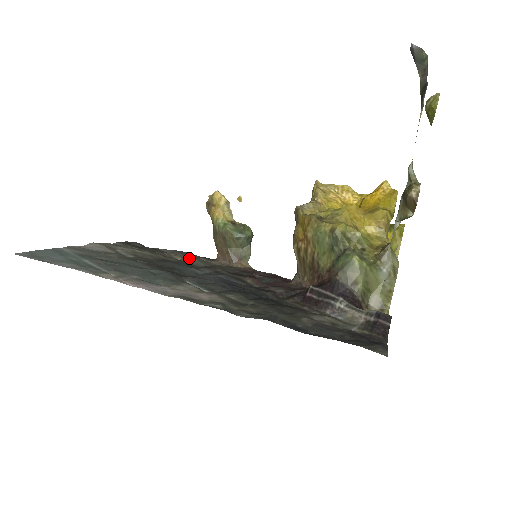
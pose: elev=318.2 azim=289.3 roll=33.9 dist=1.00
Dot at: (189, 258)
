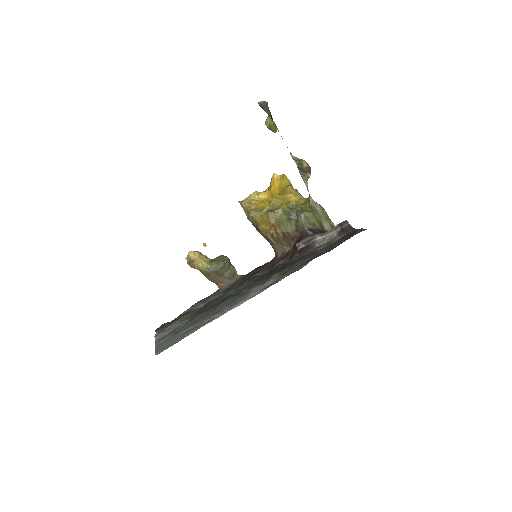
Dot at: (207, 300)
